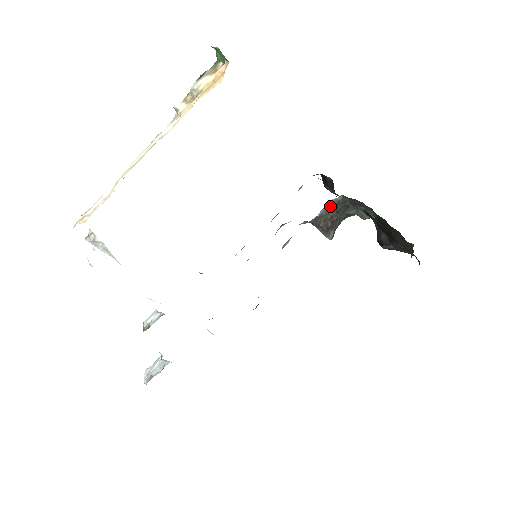
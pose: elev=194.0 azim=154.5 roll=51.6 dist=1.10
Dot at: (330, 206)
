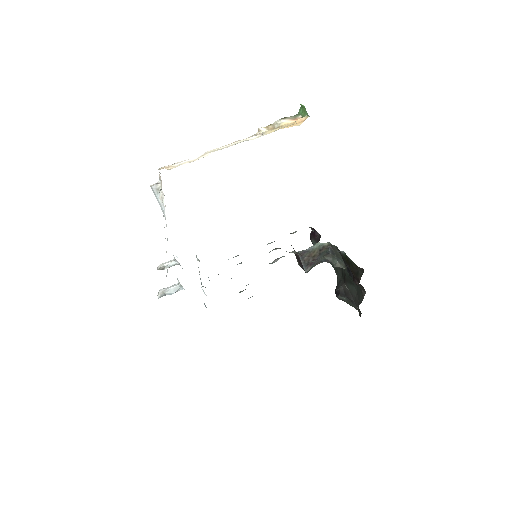
Dot at: (317, 247)
